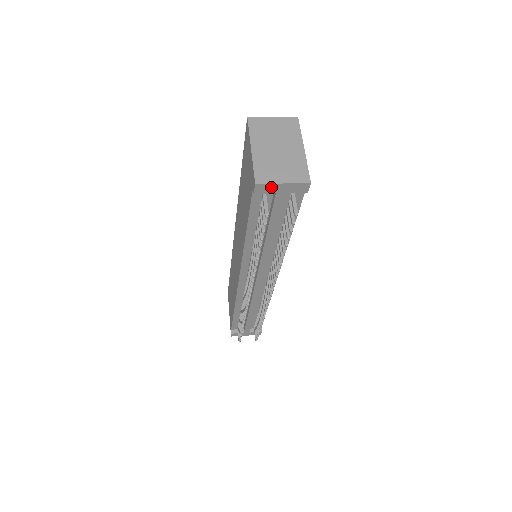
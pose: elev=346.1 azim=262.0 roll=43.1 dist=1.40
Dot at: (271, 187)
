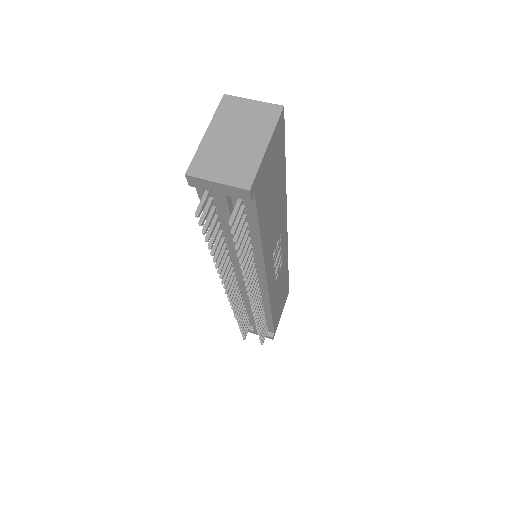
Dot at: (205, 183)
